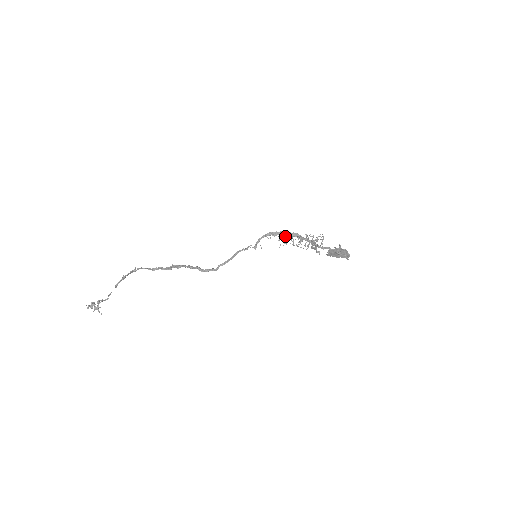
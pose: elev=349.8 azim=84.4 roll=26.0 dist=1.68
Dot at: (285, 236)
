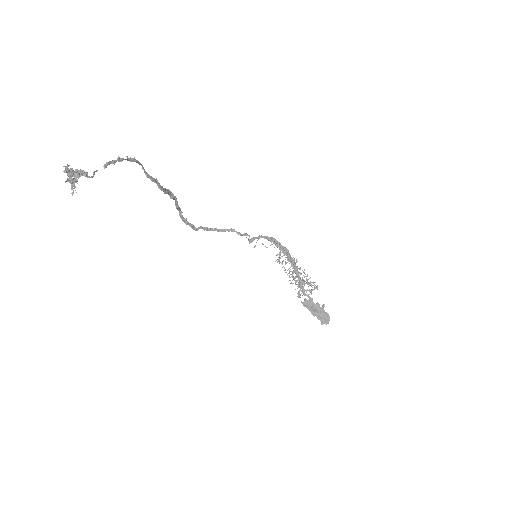
Dot at: (285, 254)
